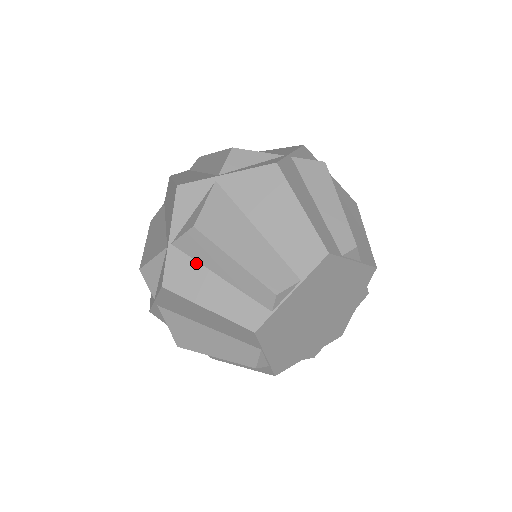
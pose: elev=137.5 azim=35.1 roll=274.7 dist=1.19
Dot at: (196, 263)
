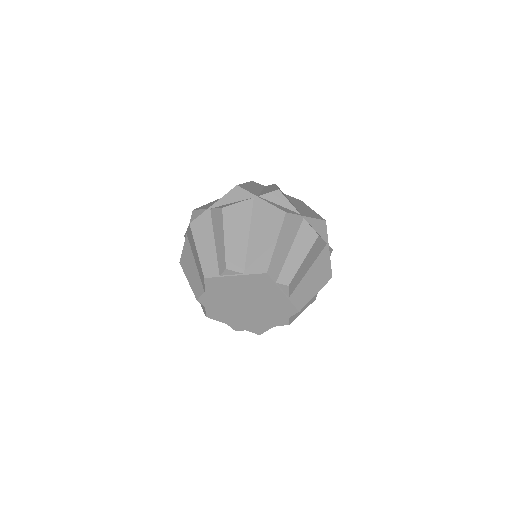
Dot at: occluded
